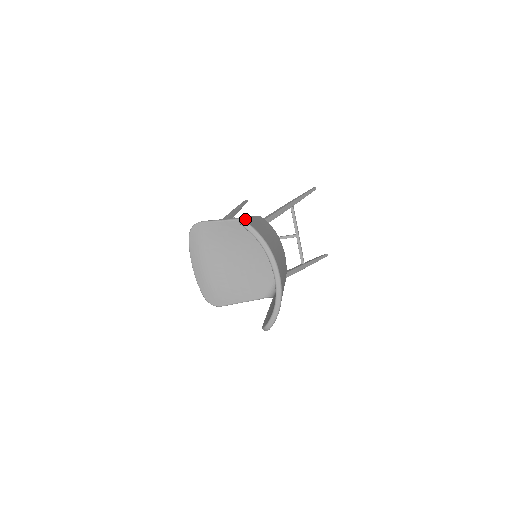
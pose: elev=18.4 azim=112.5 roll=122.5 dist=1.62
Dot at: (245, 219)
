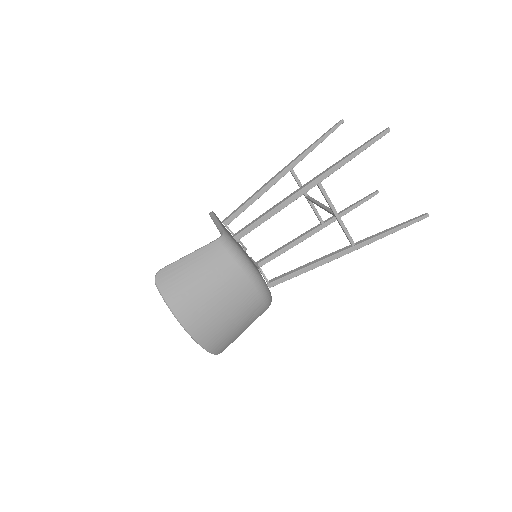
Dot at: (160, 274)
